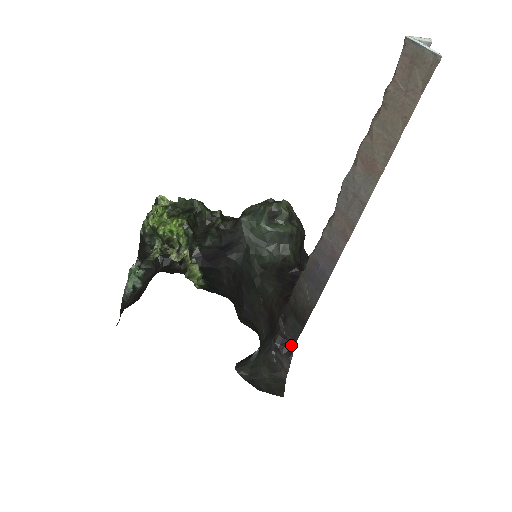
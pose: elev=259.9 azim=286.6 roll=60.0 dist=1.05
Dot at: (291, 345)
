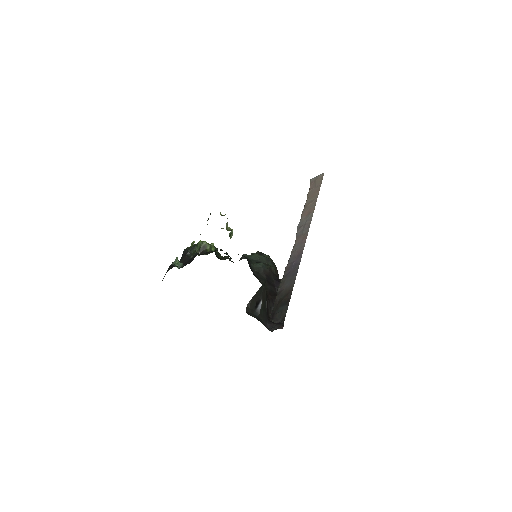
Dot at: (281, 322)
